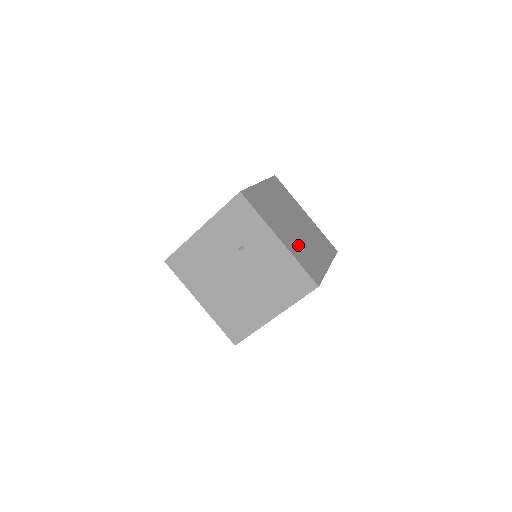
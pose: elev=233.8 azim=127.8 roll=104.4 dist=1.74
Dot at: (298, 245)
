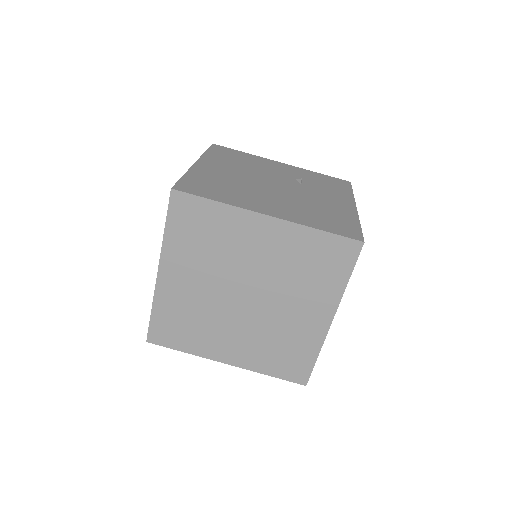
Dot at: (259, 340)
